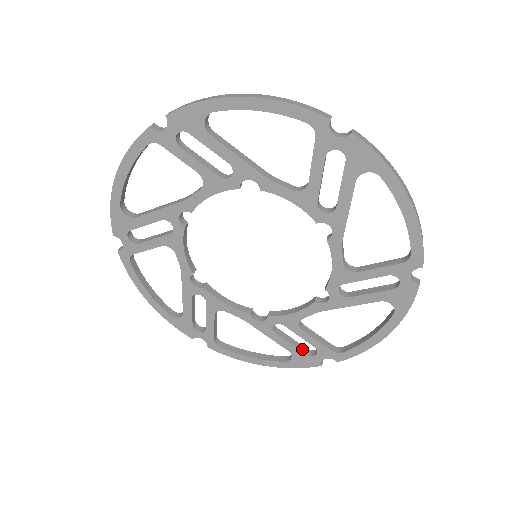
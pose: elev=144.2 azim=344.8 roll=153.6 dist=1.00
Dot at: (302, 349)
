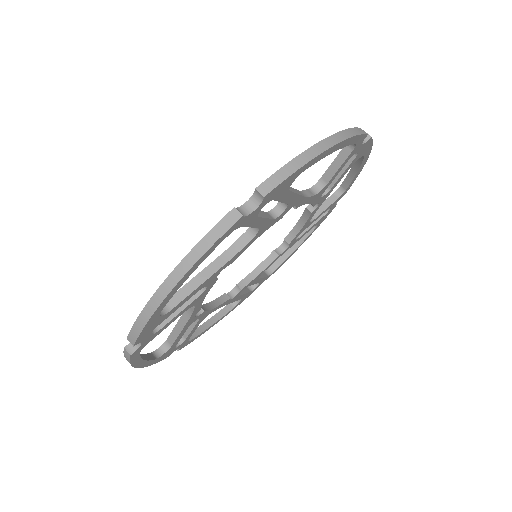
Dot at: (248, 290)
